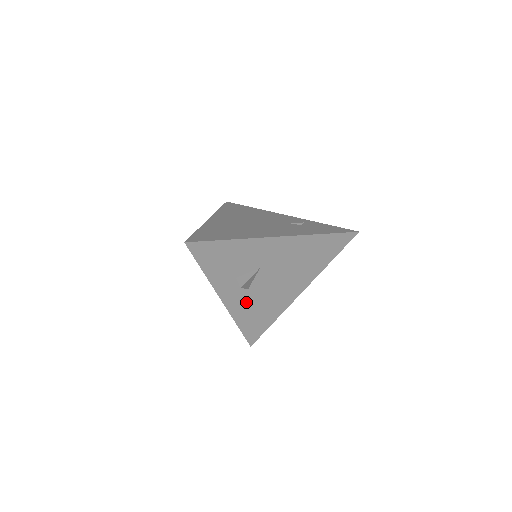
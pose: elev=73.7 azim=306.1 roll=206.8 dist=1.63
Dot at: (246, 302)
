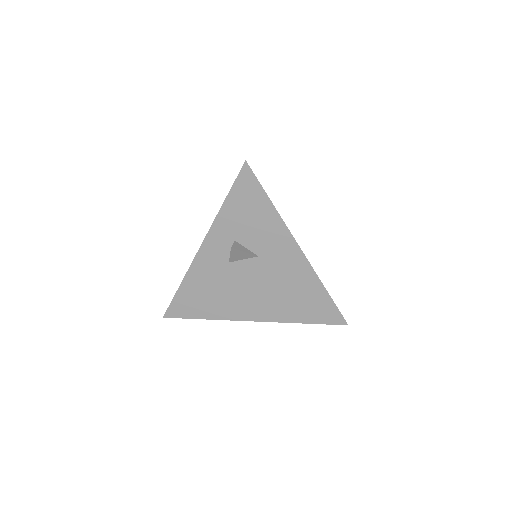
Dot at: (213, 272)
